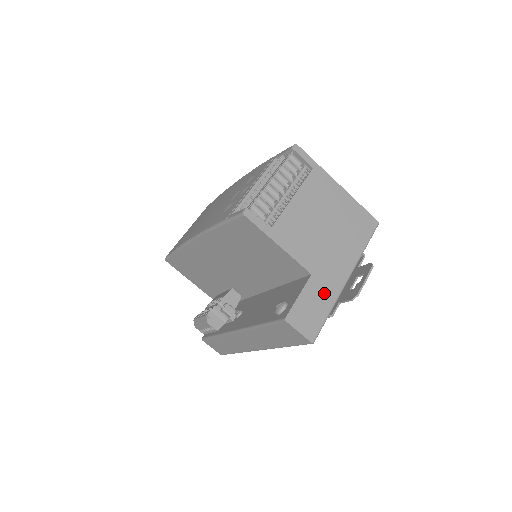
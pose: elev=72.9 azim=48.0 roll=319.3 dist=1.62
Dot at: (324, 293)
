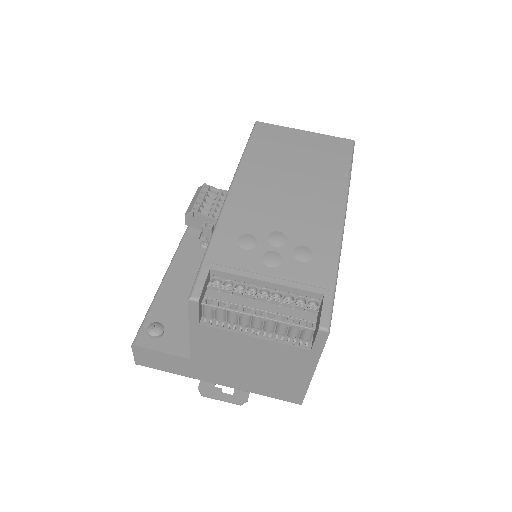
Dot at: (184, 369)
